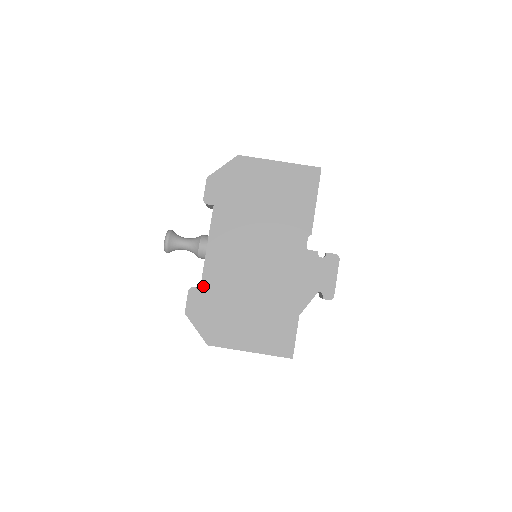
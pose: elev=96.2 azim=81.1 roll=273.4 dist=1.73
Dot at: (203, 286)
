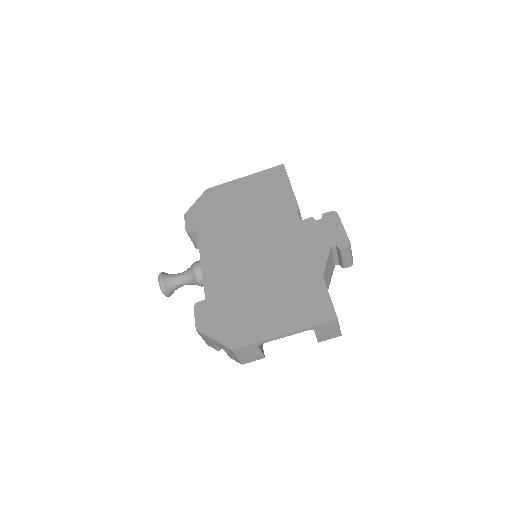
Dot at: (208, 296)
